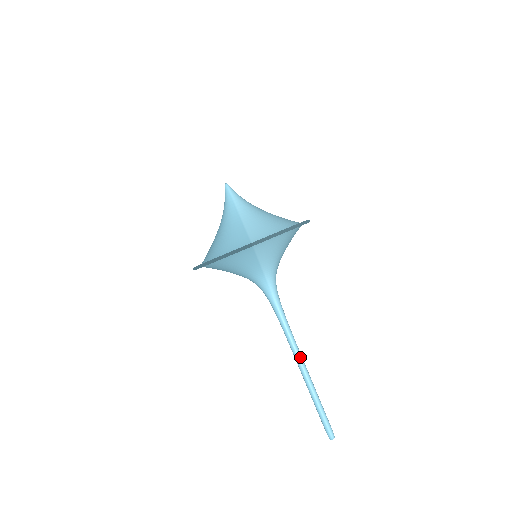
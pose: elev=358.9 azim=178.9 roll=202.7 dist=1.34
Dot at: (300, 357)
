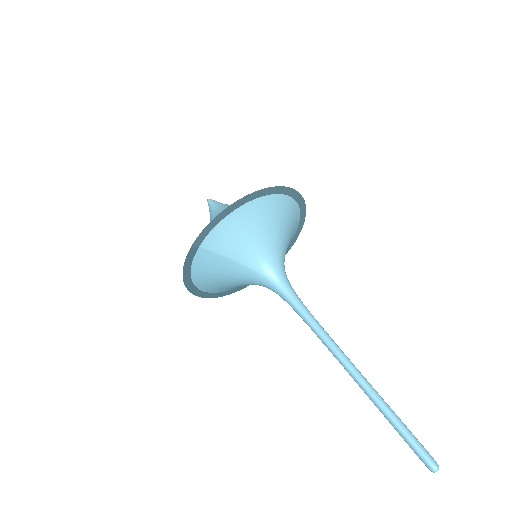
Dot at: (341, 358)
